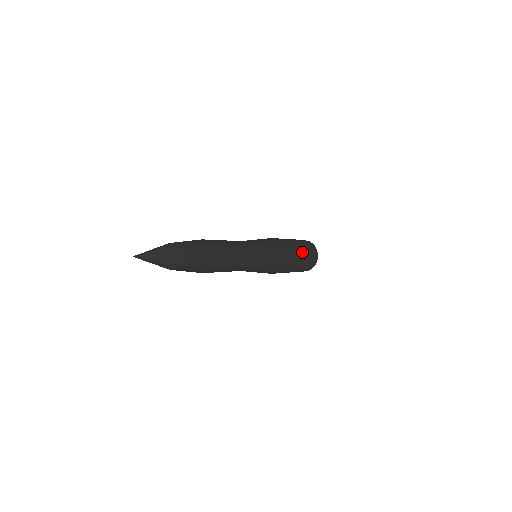
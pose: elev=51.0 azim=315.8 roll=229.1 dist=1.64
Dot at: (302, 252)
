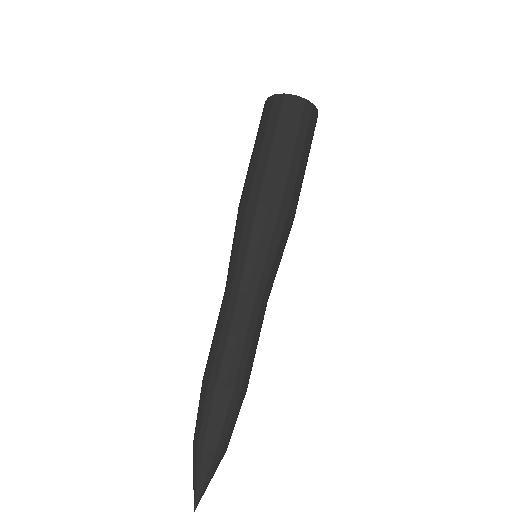
Dot at: (302, 162)
